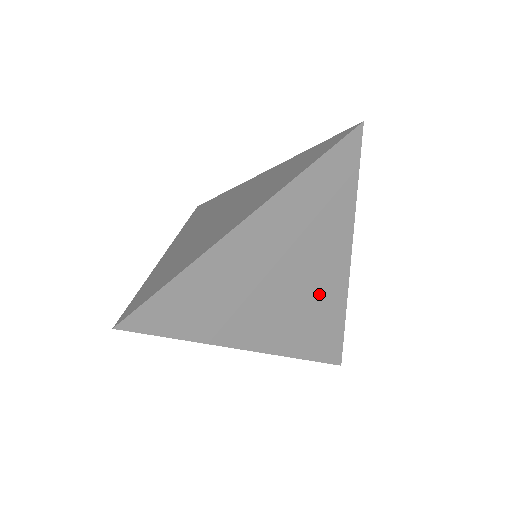
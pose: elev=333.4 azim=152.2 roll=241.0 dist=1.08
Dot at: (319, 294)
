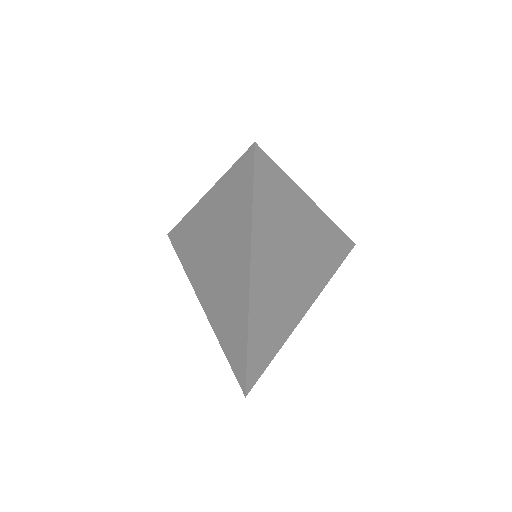
Dot at: (315, 241)
